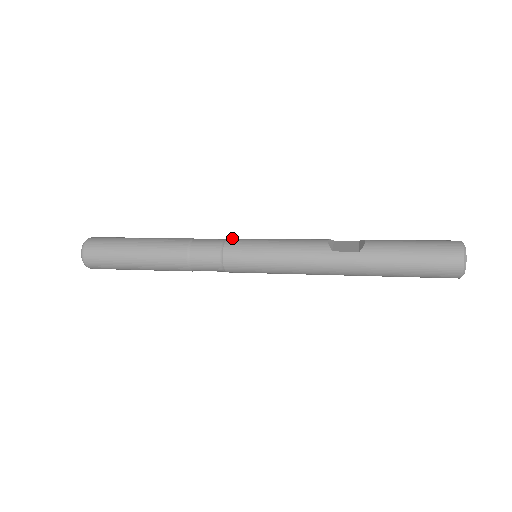
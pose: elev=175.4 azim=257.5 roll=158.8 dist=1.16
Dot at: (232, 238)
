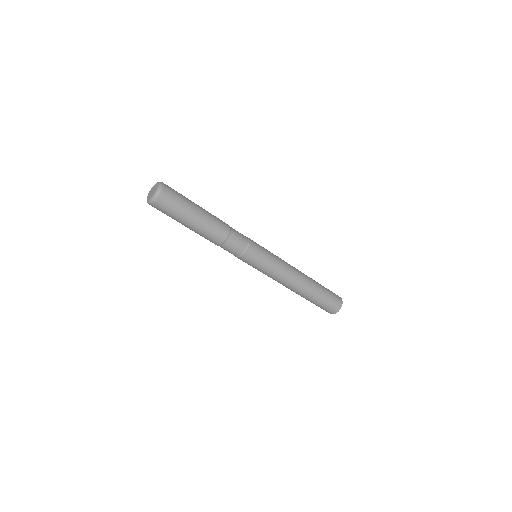
Dot at: occluded
